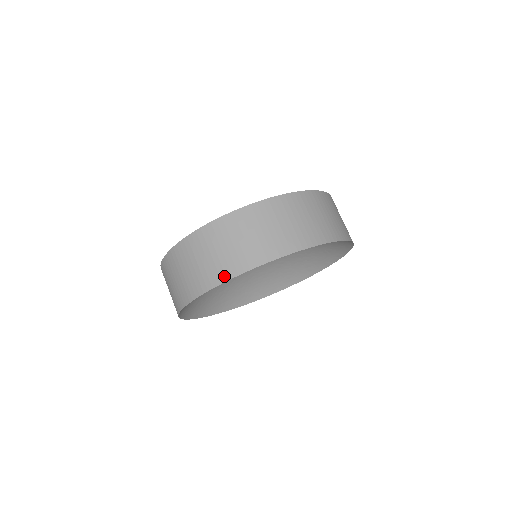
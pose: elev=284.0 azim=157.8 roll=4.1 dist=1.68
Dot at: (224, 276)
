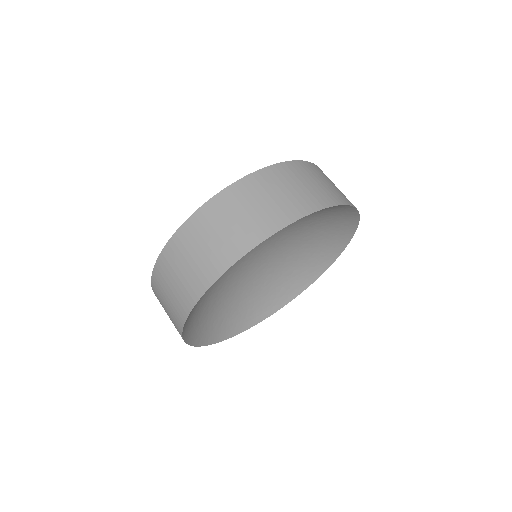
Dot at: (179, 328)
